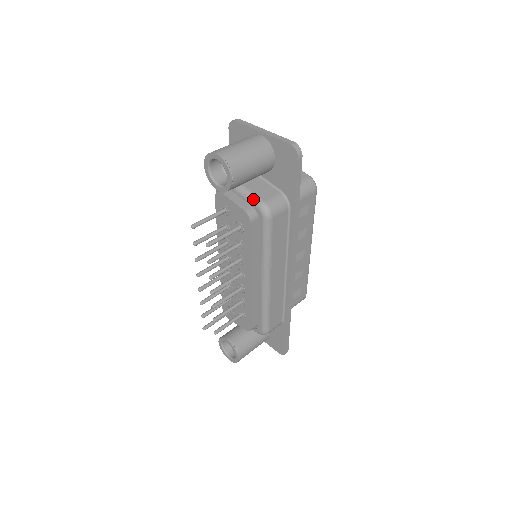
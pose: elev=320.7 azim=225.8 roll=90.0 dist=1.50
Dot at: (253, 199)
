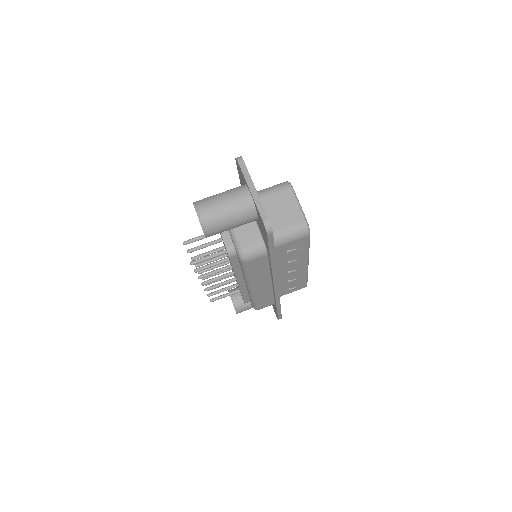
Dot at: (234, 241)
